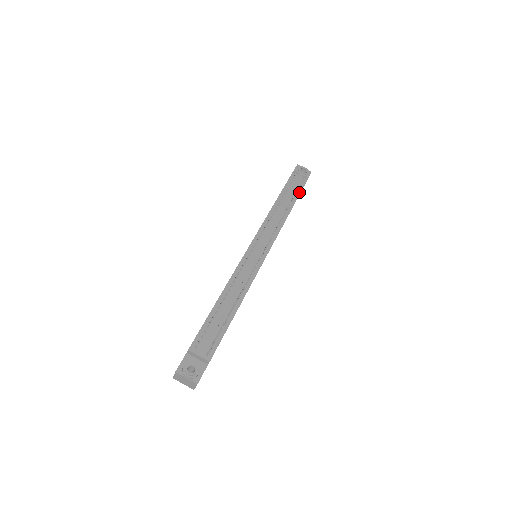
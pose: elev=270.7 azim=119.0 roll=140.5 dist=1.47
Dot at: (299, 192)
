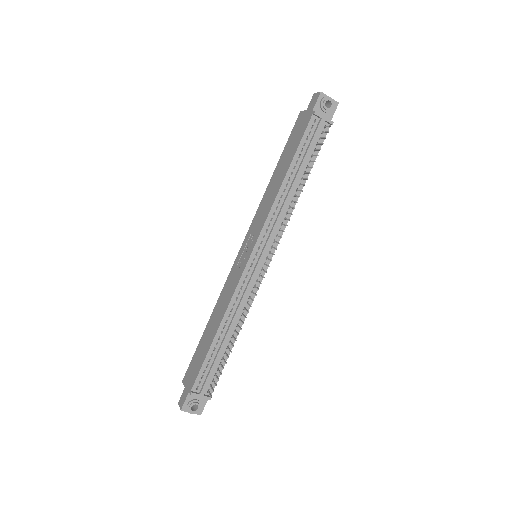
Dot at: (316, 153)
